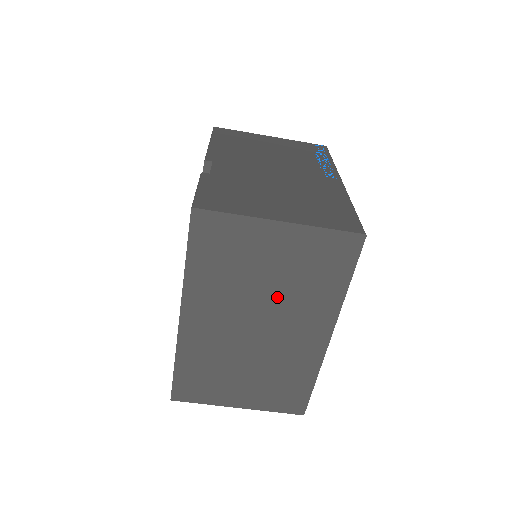
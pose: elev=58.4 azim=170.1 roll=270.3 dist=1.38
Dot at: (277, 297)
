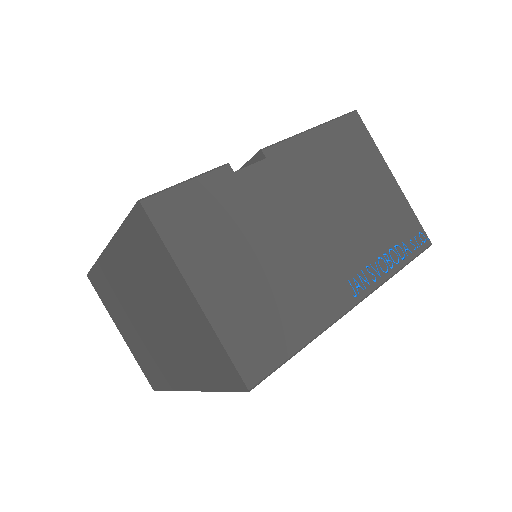
Dot at: (169, 326)
